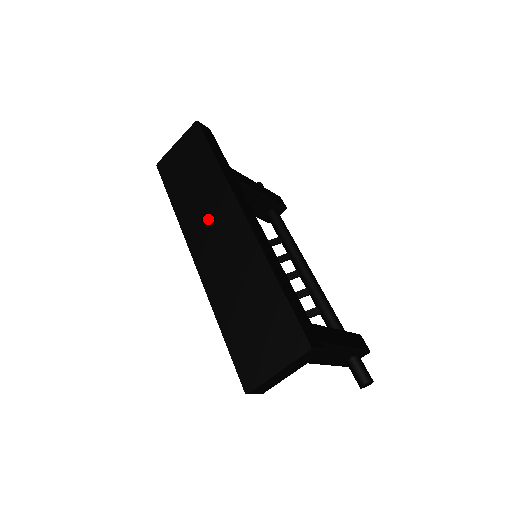
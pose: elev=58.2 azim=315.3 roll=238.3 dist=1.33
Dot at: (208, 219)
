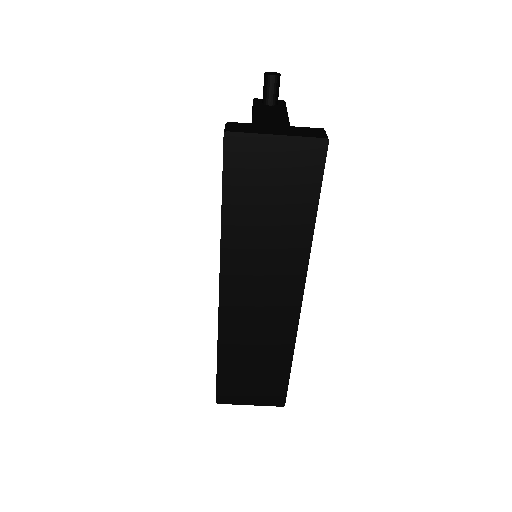
Dot at: (261, 275)
